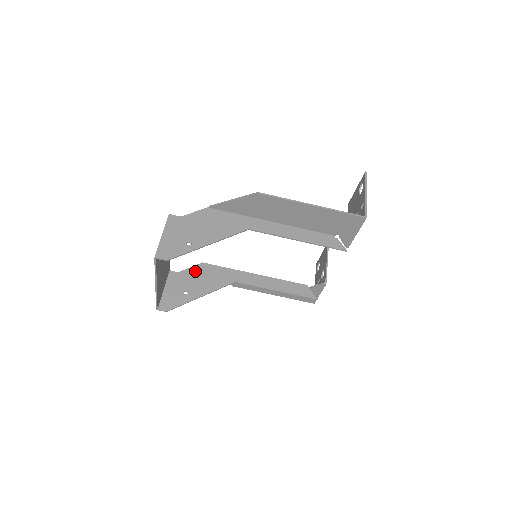
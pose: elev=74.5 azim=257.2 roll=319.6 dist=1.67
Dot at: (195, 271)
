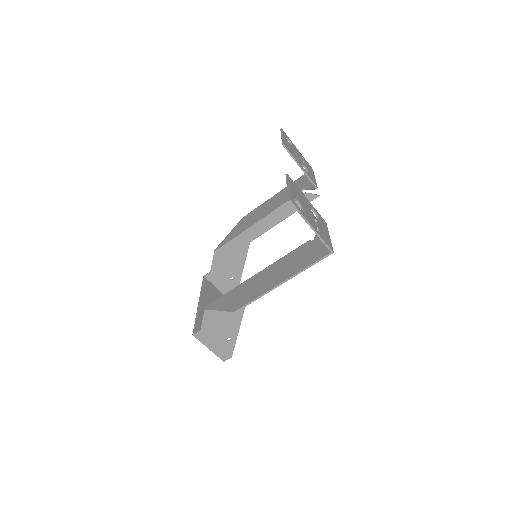
Dot at: (218, 262)
